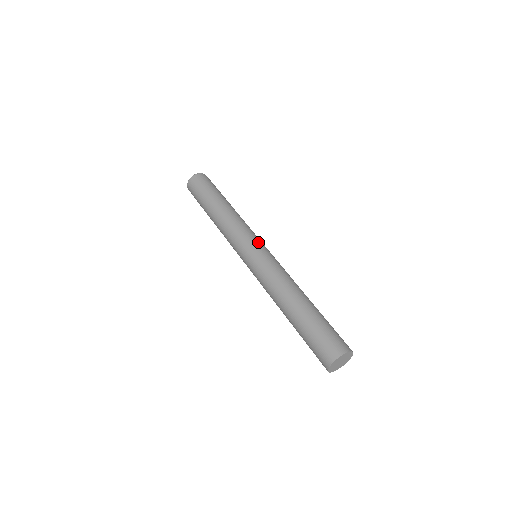
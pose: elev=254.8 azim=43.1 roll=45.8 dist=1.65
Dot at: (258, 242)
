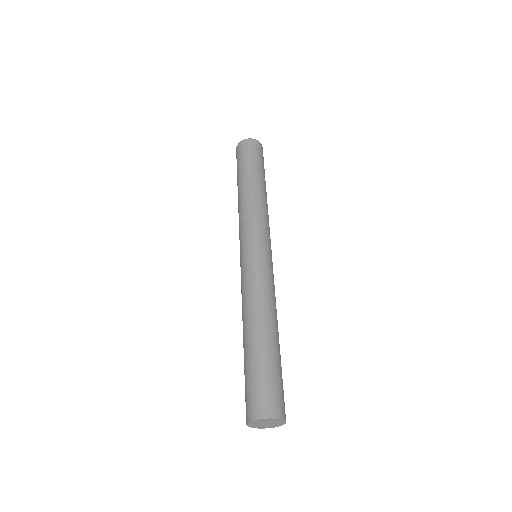
Dot at: (269, 245)
